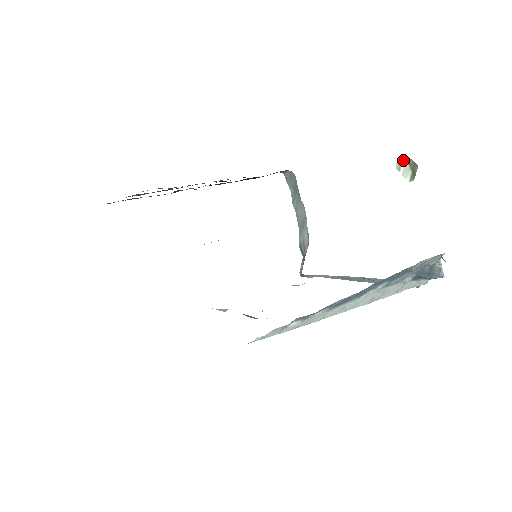
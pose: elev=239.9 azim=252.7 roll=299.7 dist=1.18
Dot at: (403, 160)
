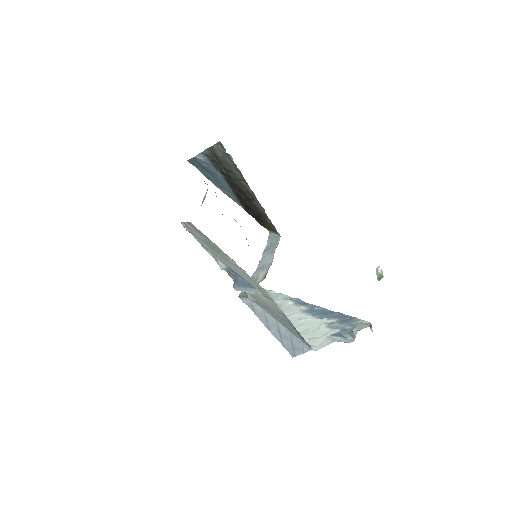
Dot at: (379, 269)
